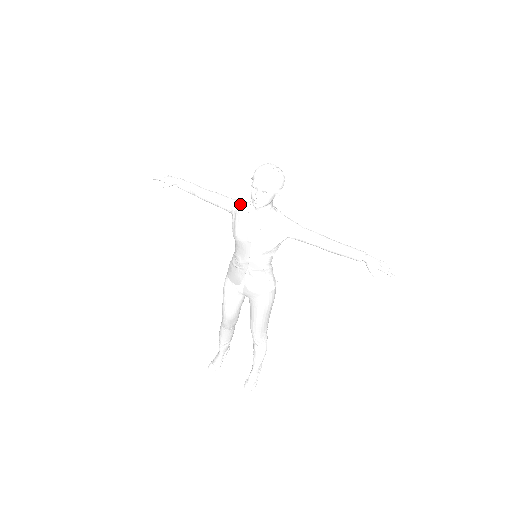
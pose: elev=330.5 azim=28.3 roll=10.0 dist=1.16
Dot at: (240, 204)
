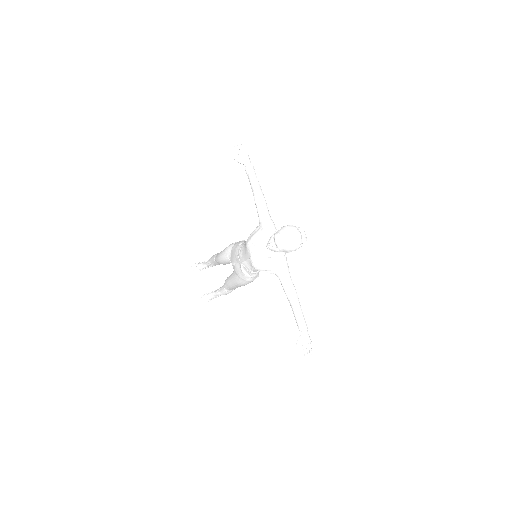
Dot at: (267, 226)
